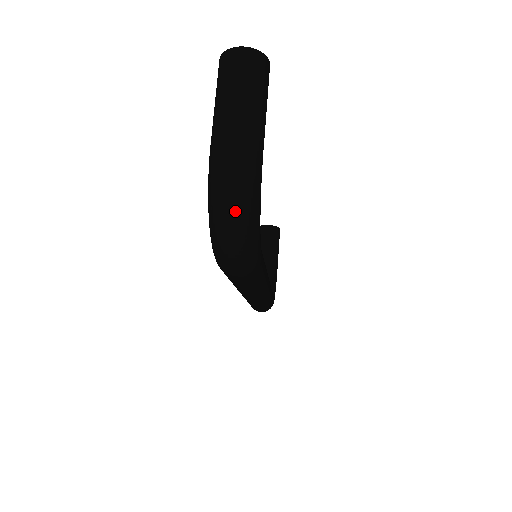
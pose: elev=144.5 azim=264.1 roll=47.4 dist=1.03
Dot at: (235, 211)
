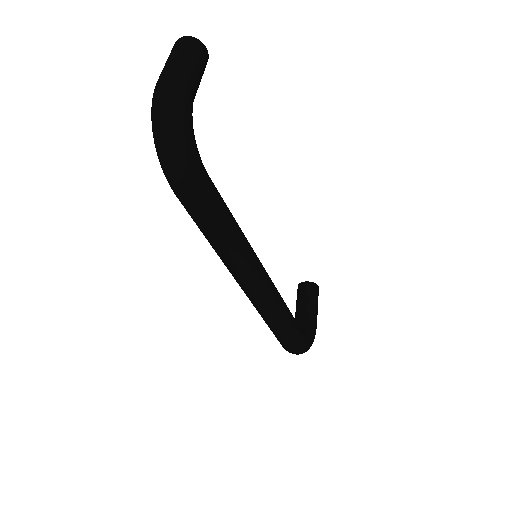
Dot at: (164, 118)
